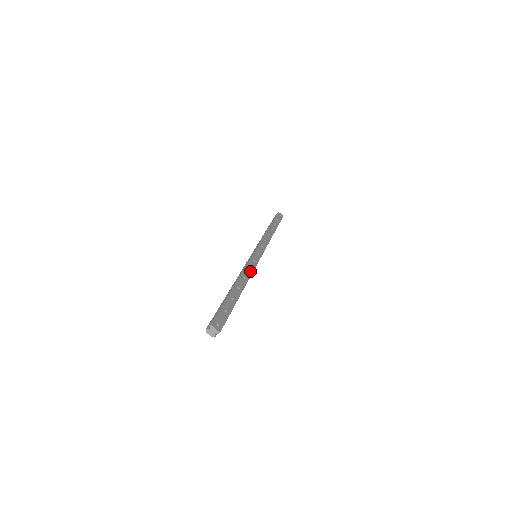
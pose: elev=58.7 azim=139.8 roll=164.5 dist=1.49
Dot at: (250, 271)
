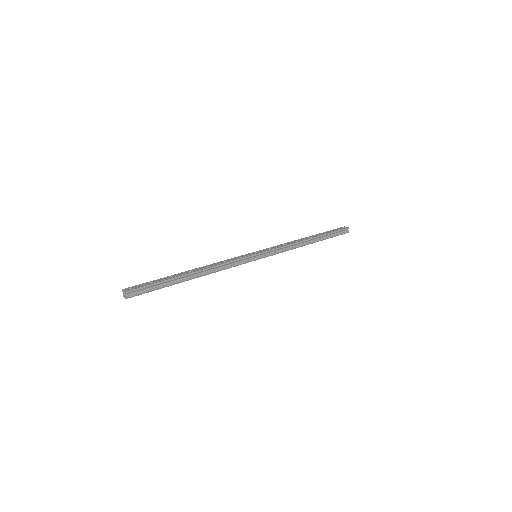
Dot at: (224, 262)
